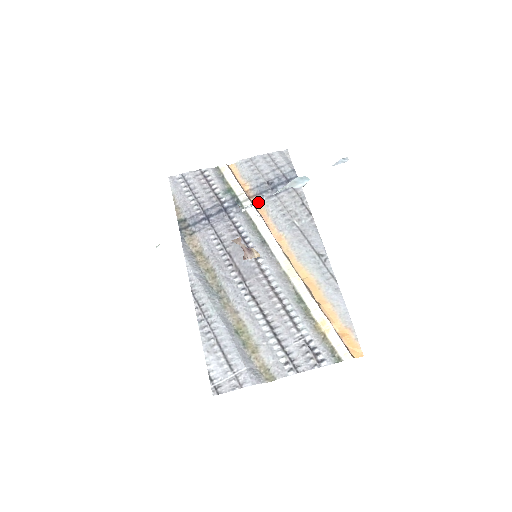
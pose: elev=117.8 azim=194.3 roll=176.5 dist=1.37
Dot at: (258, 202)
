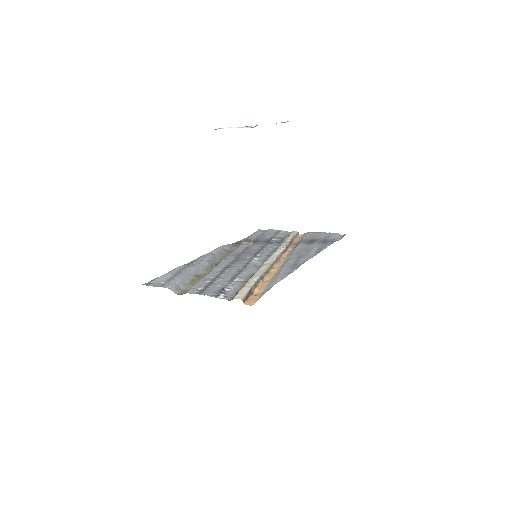
Dot at: (223, 128)
